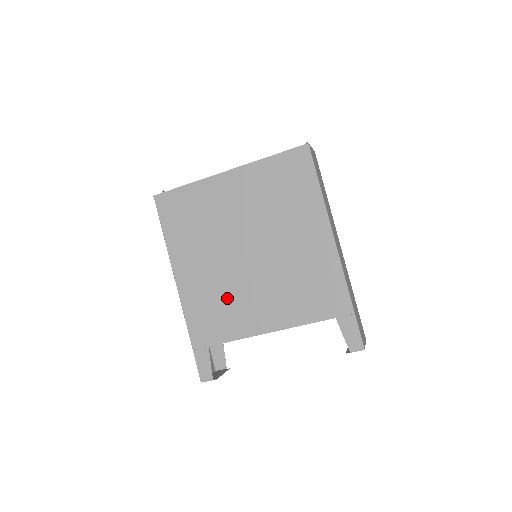
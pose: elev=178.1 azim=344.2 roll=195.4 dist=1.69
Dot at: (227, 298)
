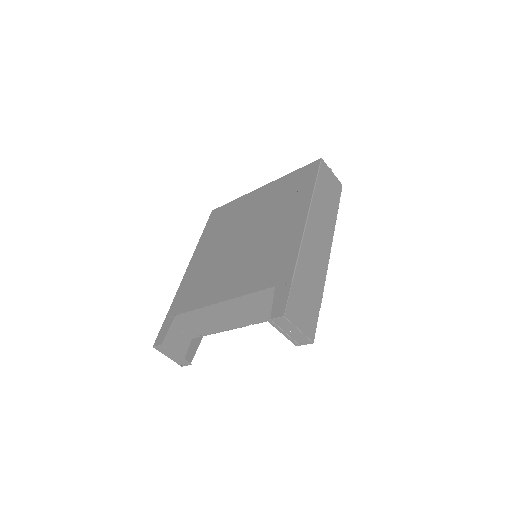
Dot at: (210, 275)
